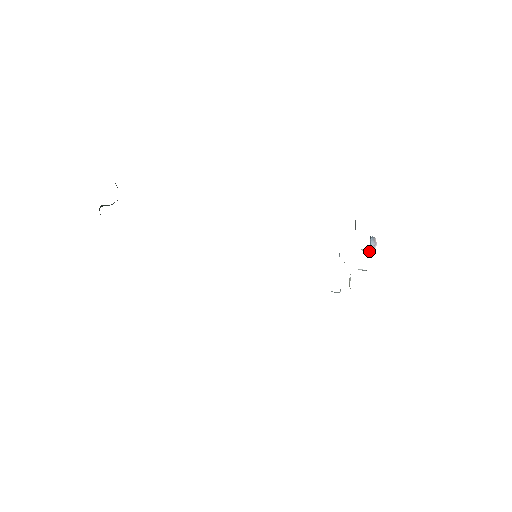
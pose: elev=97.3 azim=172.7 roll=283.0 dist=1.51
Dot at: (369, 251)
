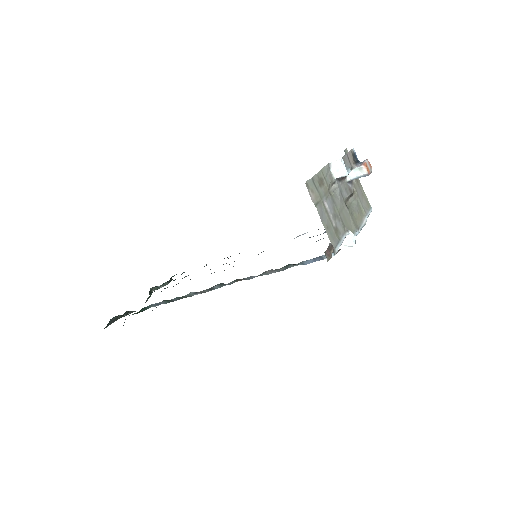
Dot at: (361, 170)
